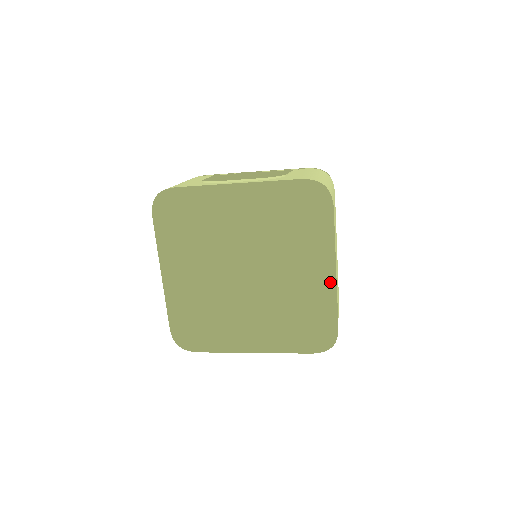
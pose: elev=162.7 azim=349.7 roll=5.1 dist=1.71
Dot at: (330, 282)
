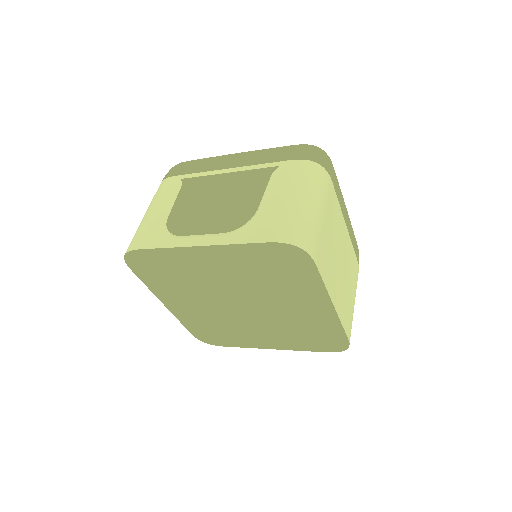
Dot at: (330, 313)
